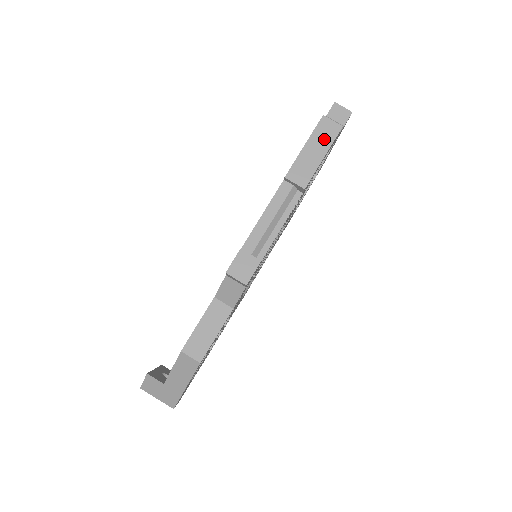
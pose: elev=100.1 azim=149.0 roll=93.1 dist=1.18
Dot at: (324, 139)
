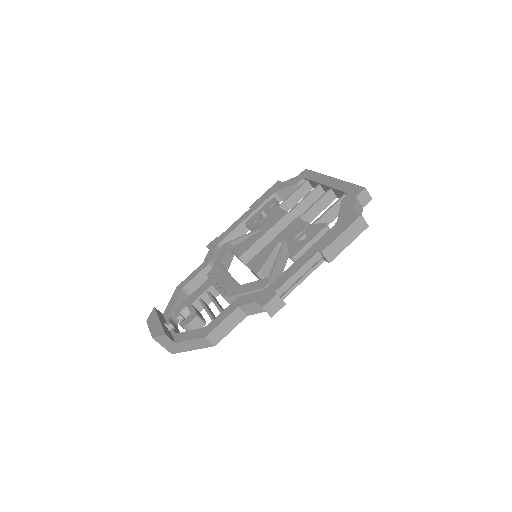
Dot at: (355, 232)
